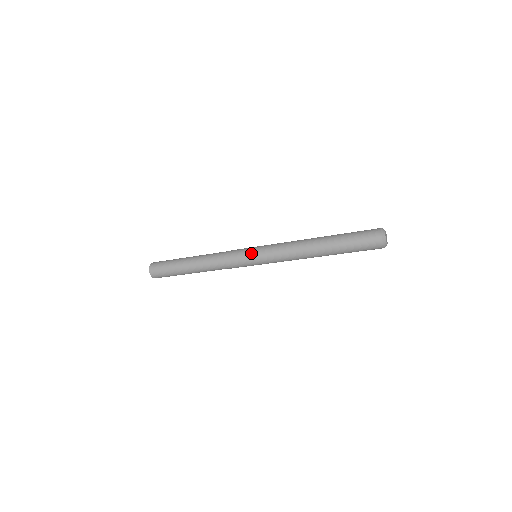
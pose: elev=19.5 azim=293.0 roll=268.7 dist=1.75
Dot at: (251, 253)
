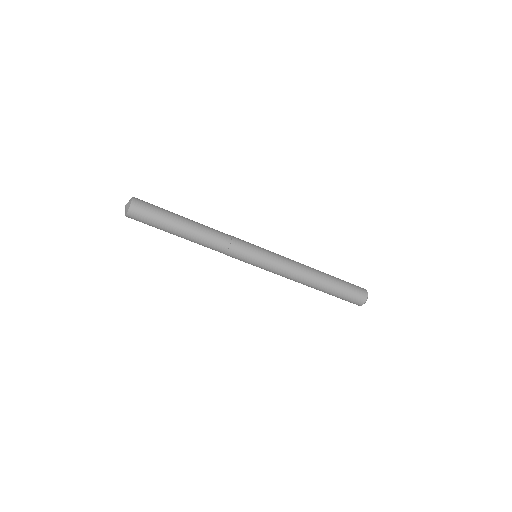
Dot at: (258, 246)
